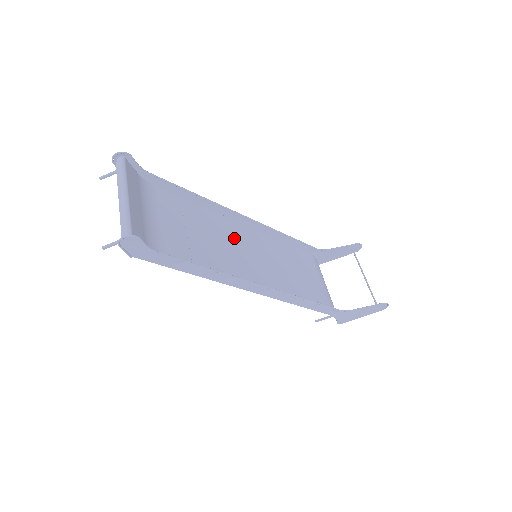
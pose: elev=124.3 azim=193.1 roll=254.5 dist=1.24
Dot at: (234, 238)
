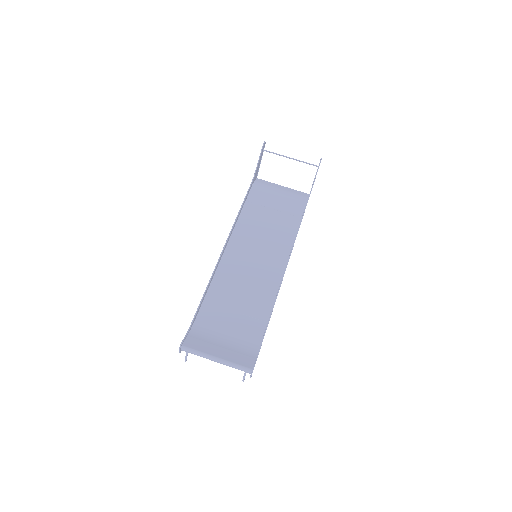
Dot at: (239, 268)
